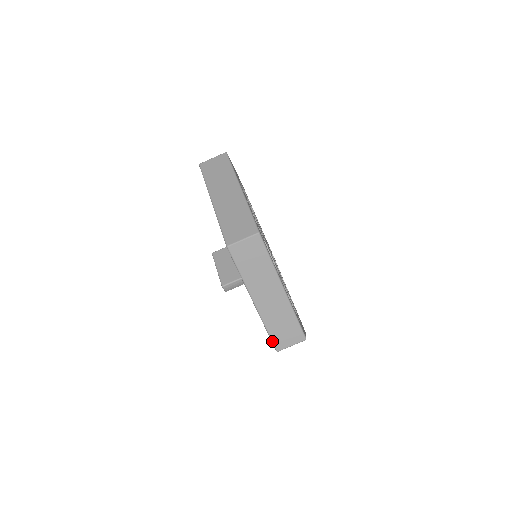
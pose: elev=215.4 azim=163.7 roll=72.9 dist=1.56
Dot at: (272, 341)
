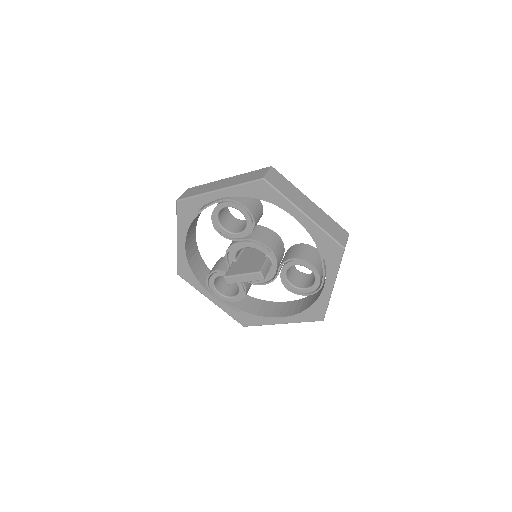
Dot at: (336, 241)
